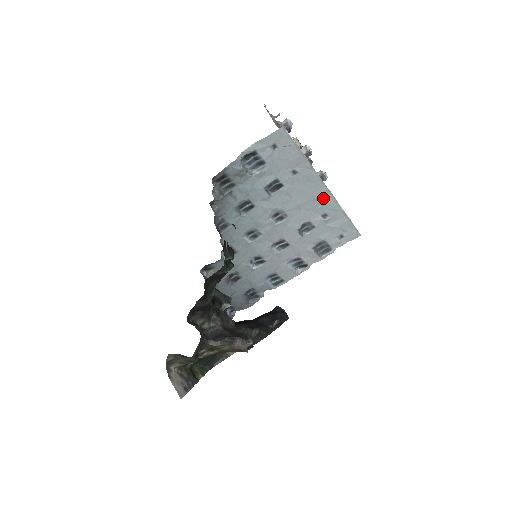
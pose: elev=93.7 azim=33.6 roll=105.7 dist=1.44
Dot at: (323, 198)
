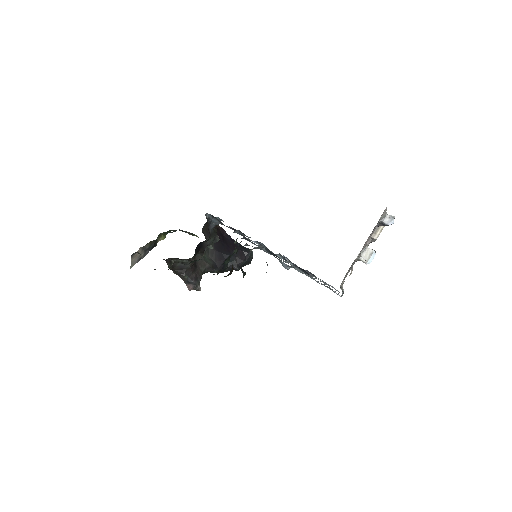
Dot at: occluded
